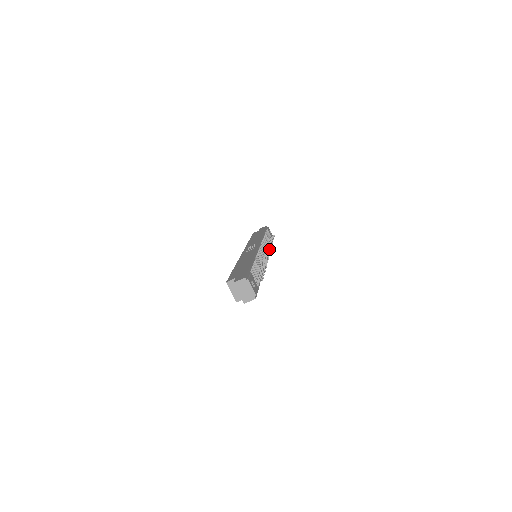
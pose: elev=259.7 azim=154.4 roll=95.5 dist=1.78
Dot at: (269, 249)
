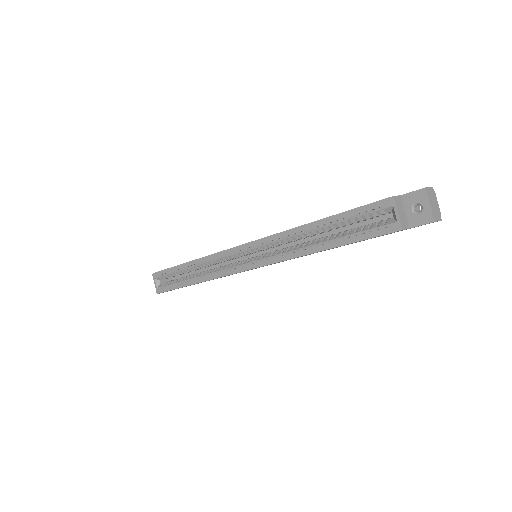
Dot at: occluded
